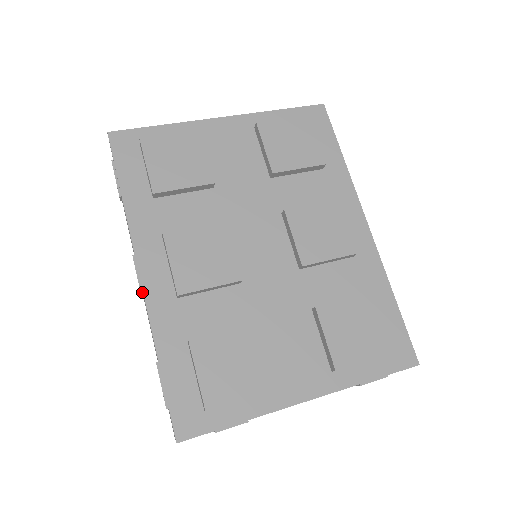
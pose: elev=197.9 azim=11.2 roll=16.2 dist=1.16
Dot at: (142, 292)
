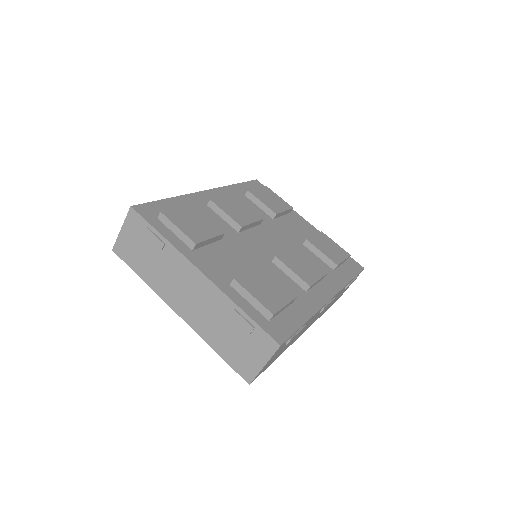
Dot at: occluded
